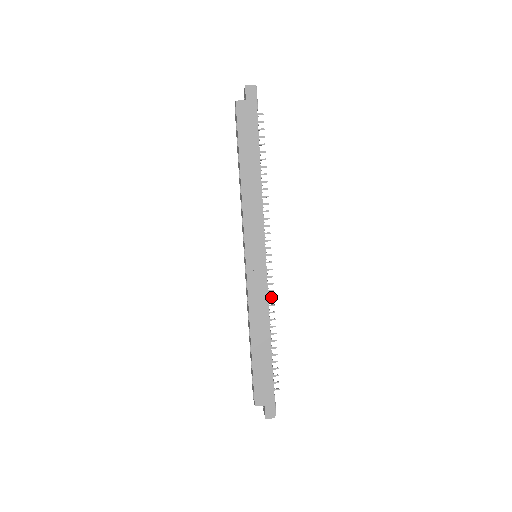
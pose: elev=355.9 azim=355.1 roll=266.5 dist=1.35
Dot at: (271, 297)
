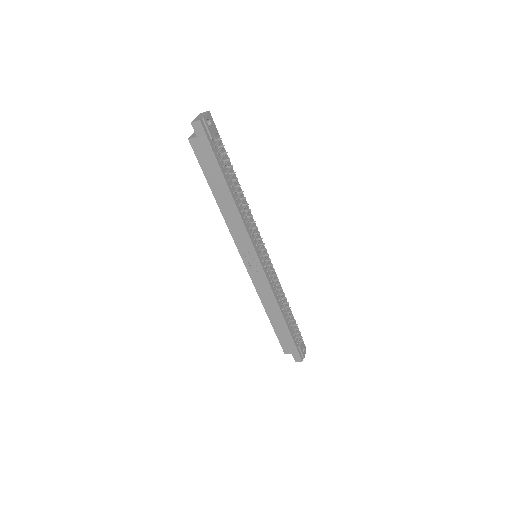
Dot at: (278, 284)
